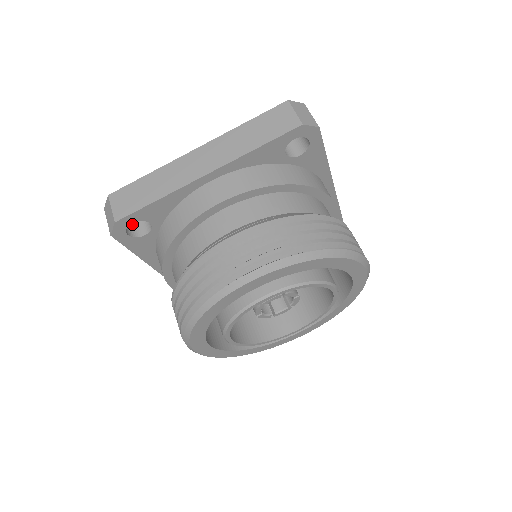
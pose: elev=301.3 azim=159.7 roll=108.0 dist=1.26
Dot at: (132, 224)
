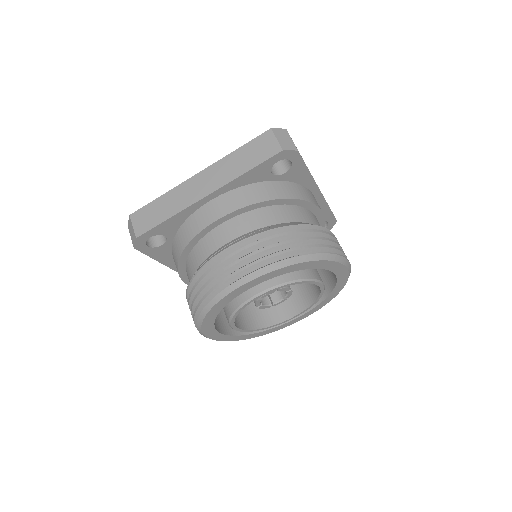
Dot at: occluded
